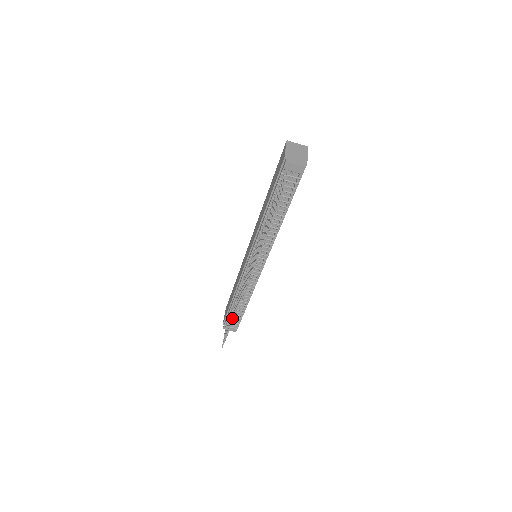
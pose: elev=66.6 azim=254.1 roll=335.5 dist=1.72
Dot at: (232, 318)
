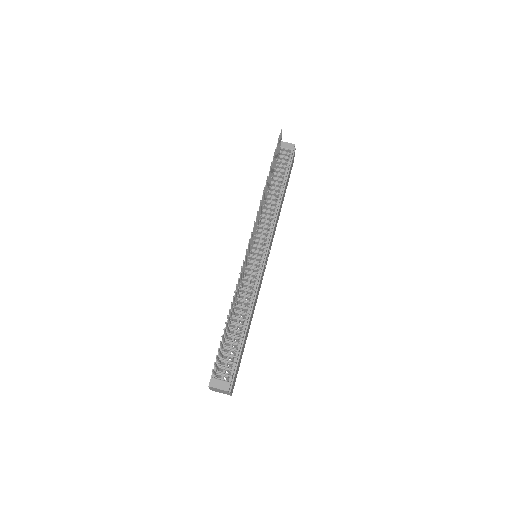
Dot at: occluded
